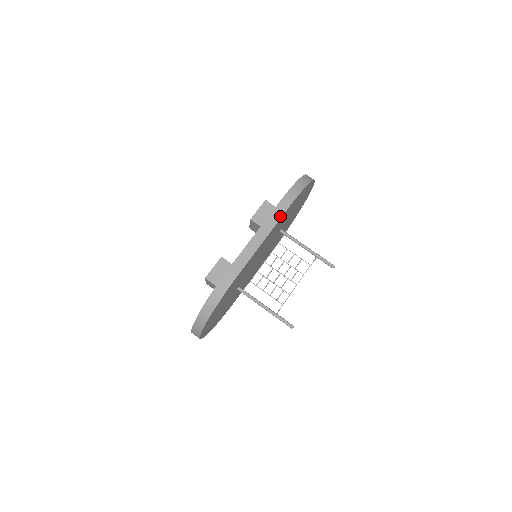
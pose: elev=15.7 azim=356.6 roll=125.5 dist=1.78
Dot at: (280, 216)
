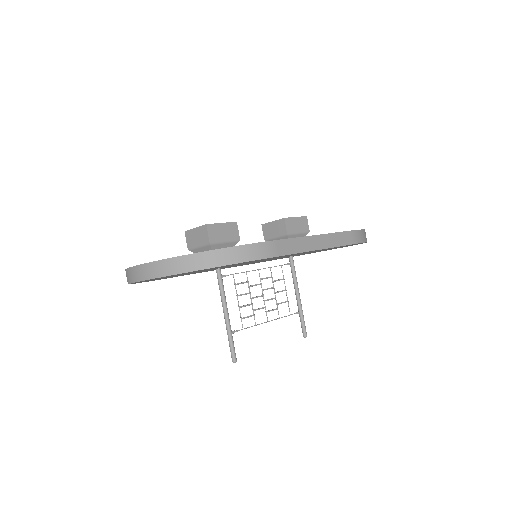
Dot at: (343, 243)
